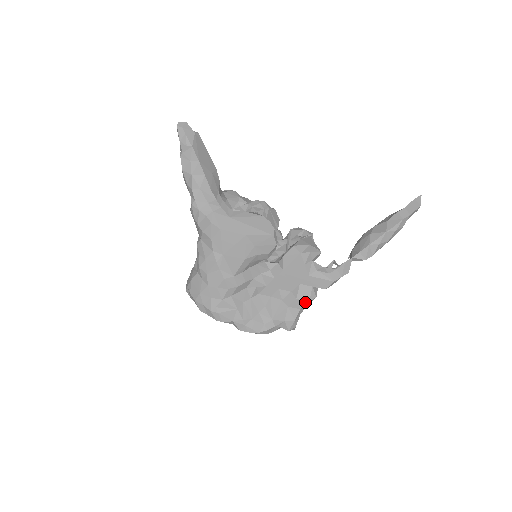
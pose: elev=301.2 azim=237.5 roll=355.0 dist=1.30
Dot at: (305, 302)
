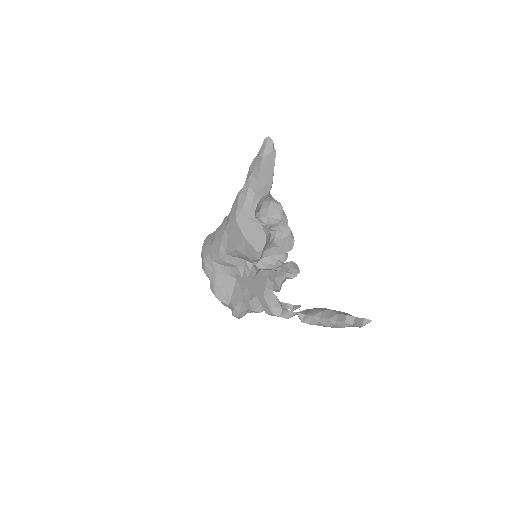
Dot at: (251, 309)
